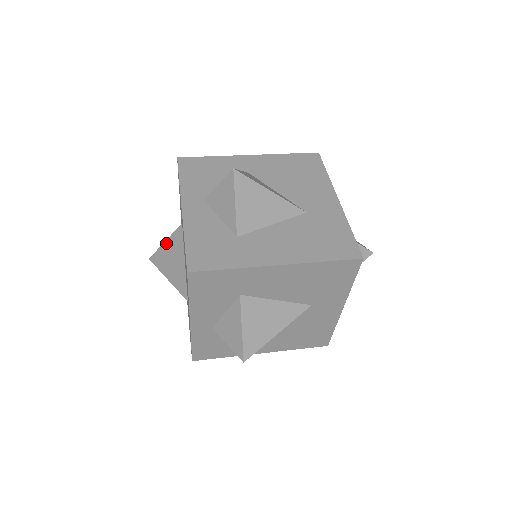
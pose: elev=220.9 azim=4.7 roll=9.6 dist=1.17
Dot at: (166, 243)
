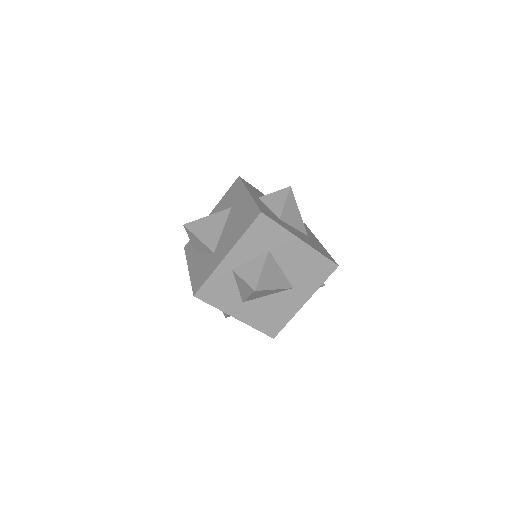
Dot at: (209, 217)
